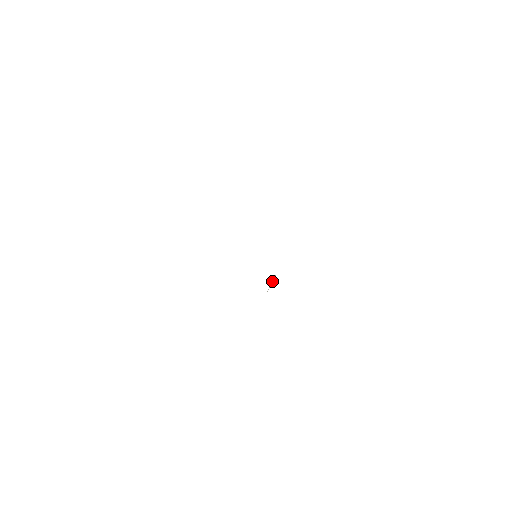
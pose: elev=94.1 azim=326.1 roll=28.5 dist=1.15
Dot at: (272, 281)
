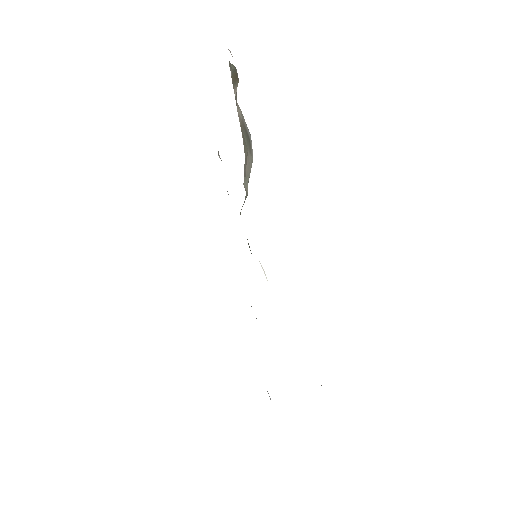
Dot at: occluded
